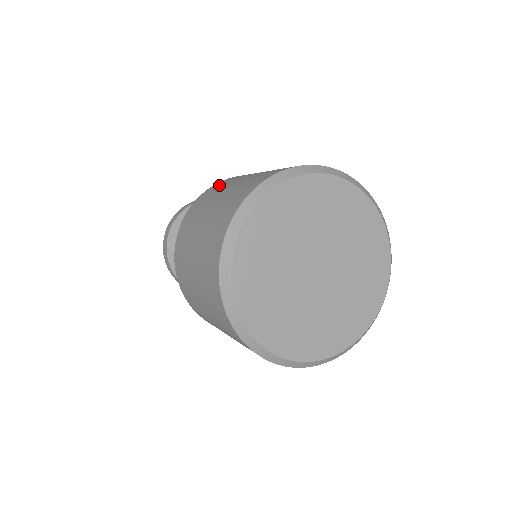
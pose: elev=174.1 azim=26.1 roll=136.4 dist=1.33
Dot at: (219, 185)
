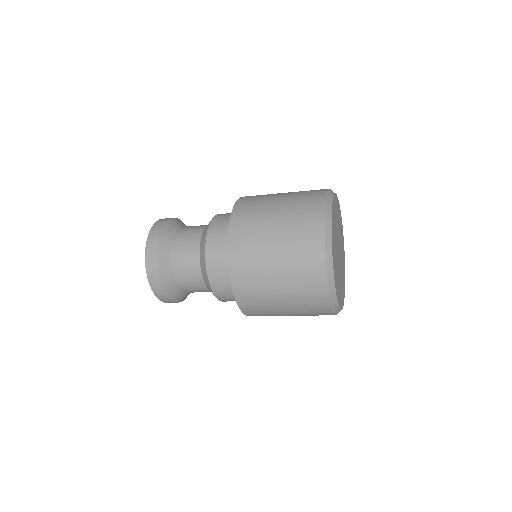
Dot at: (254, 197)
